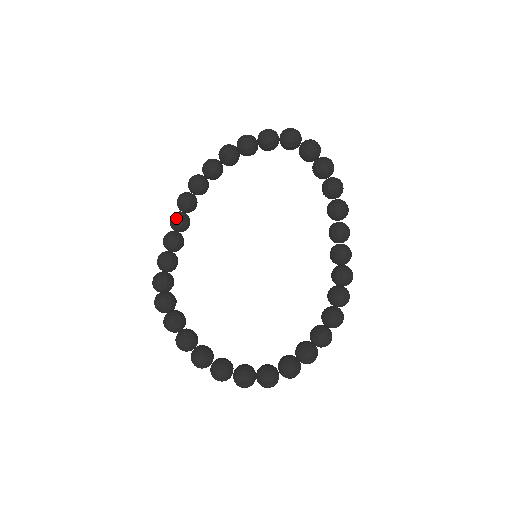
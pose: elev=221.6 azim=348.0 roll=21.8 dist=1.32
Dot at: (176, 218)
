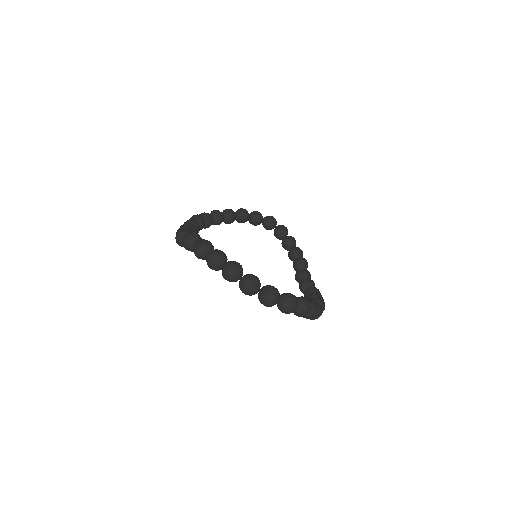
Dot at: occluded
